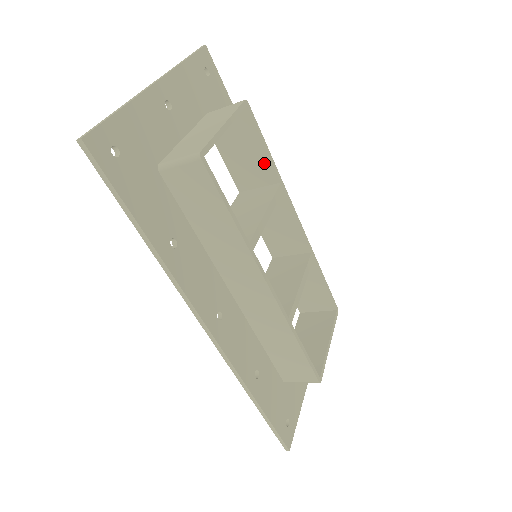
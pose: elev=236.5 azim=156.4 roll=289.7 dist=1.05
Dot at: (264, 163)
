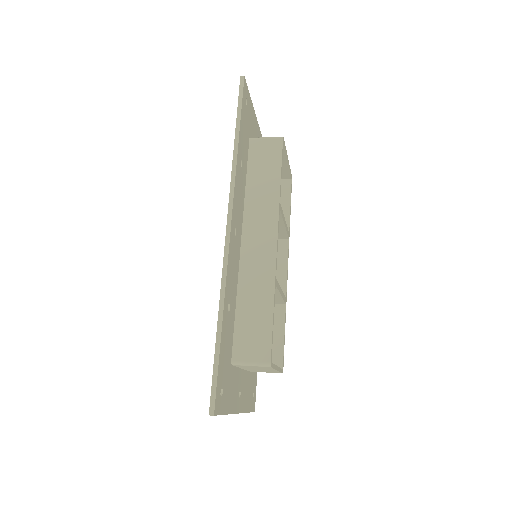
Dot at: occluded
